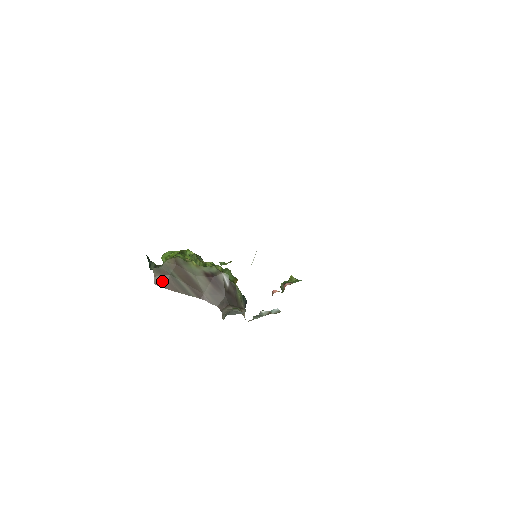
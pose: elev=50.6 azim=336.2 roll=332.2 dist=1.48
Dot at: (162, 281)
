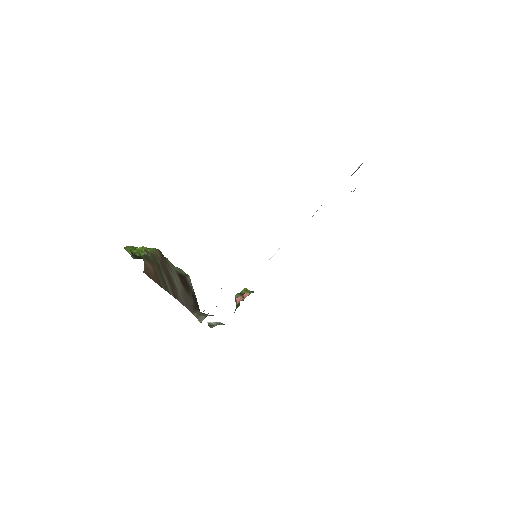
Dot at: (150, 271)
